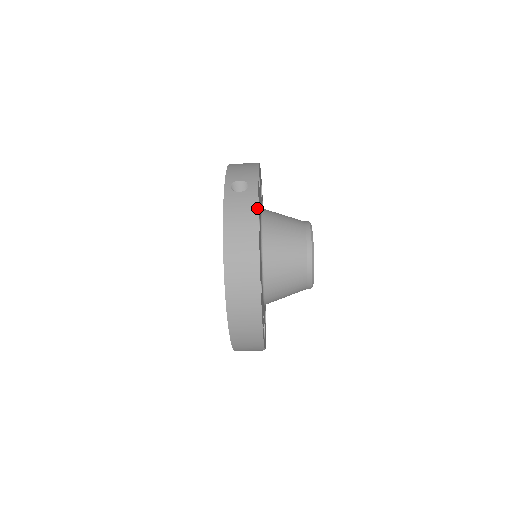
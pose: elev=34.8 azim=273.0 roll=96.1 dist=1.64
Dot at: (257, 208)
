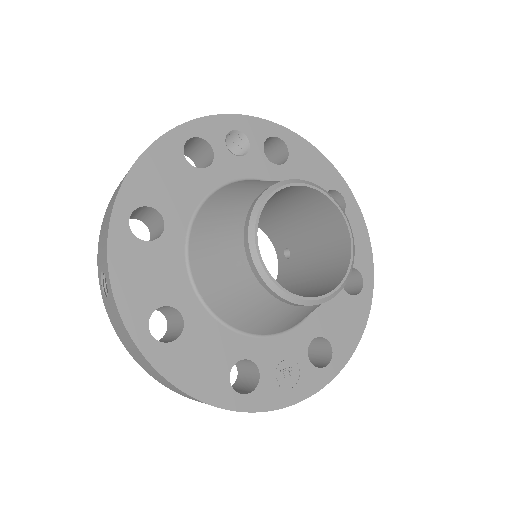
Dot at: (124, 327)
